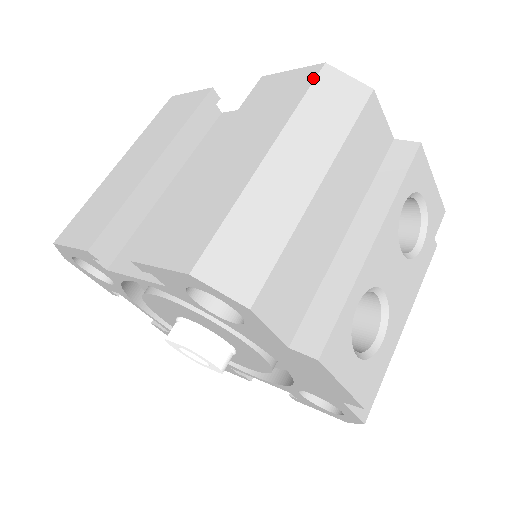
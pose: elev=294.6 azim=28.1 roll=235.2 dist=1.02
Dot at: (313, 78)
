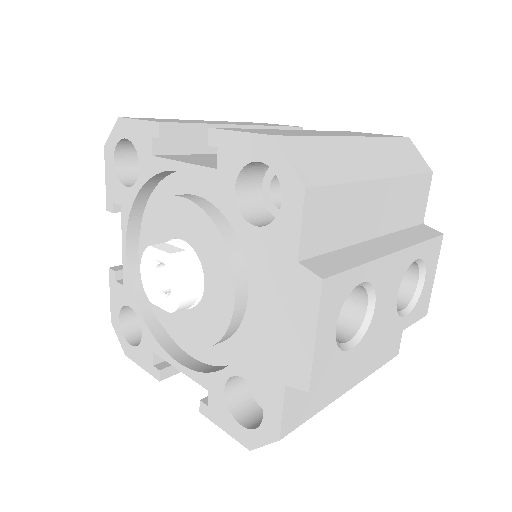
Dot at: (398, 136)
